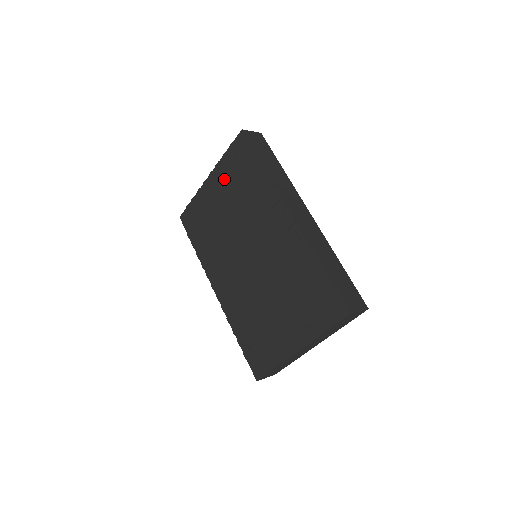
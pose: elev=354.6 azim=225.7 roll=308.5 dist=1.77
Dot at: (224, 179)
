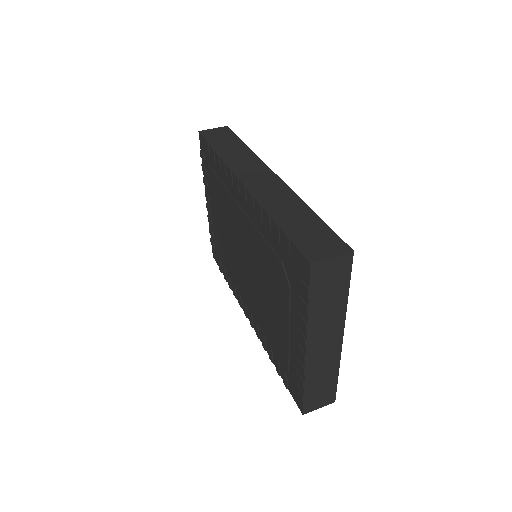
Dot at: (210, 191)
